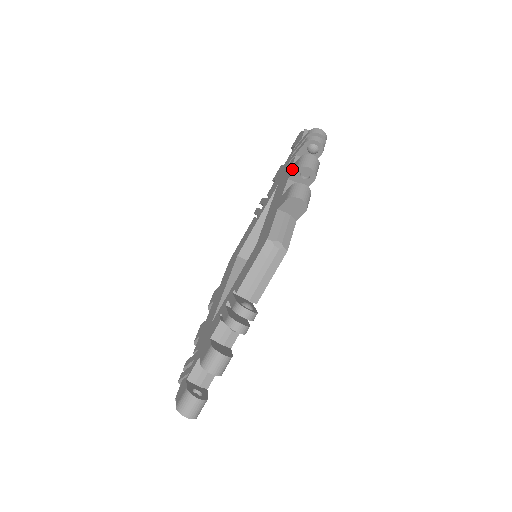
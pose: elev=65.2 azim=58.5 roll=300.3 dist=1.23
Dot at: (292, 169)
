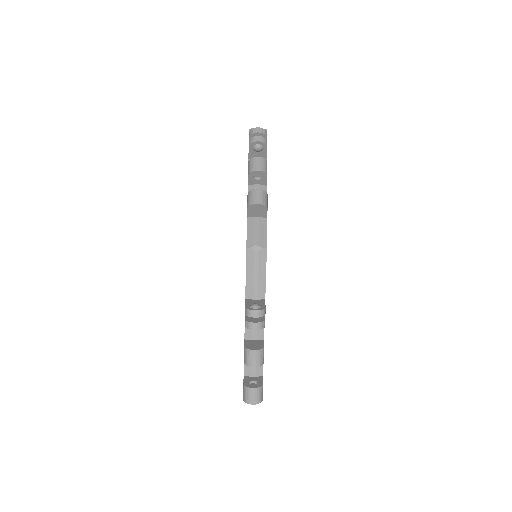
Dot at: occluded
